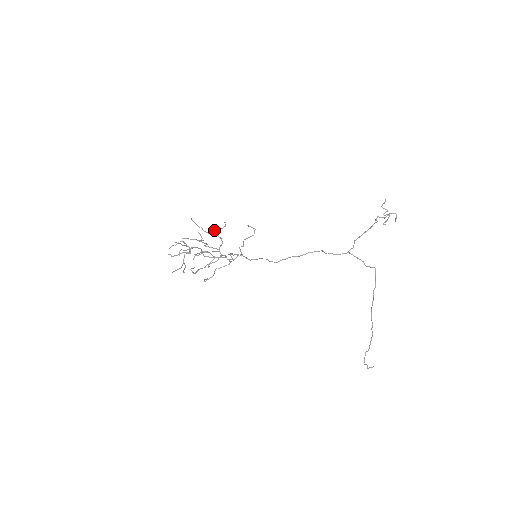
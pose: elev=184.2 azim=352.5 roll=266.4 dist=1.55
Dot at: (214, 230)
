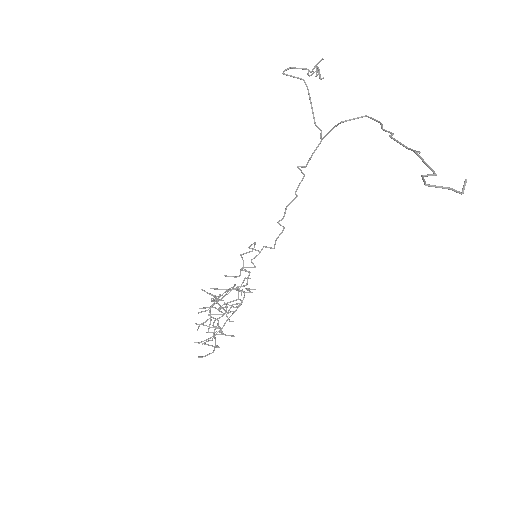
Dot at: occluded
